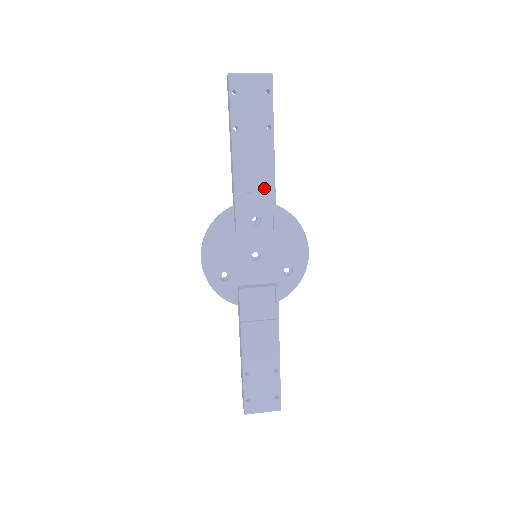
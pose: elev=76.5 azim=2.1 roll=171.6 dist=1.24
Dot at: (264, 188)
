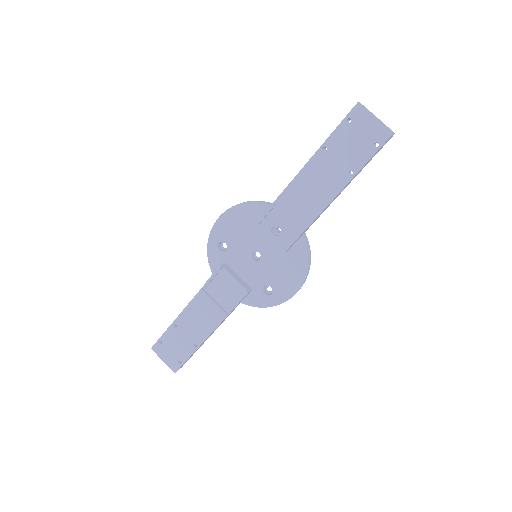
Dot at: (304, 214)
